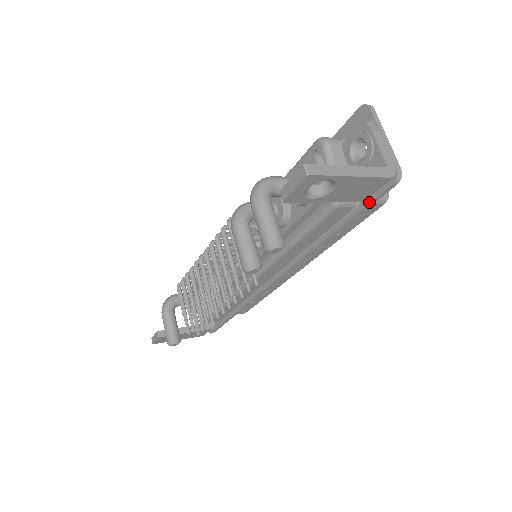
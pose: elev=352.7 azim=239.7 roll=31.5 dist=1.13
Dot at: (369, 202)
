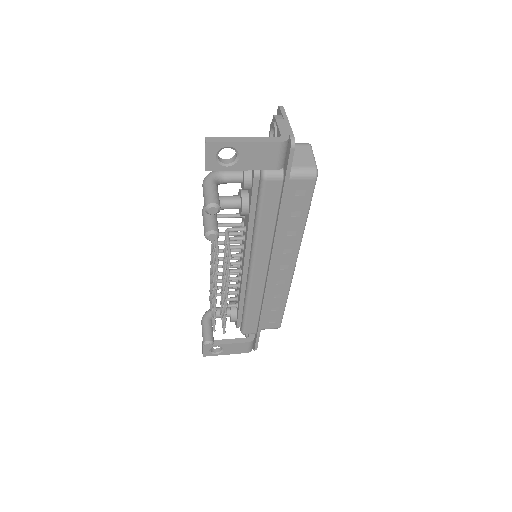
Dot at: (286, 170)
